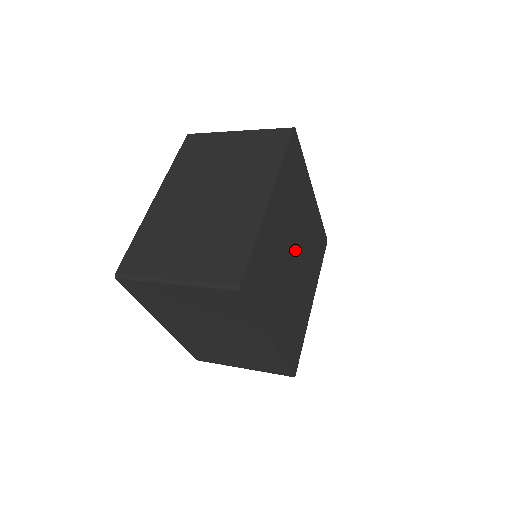
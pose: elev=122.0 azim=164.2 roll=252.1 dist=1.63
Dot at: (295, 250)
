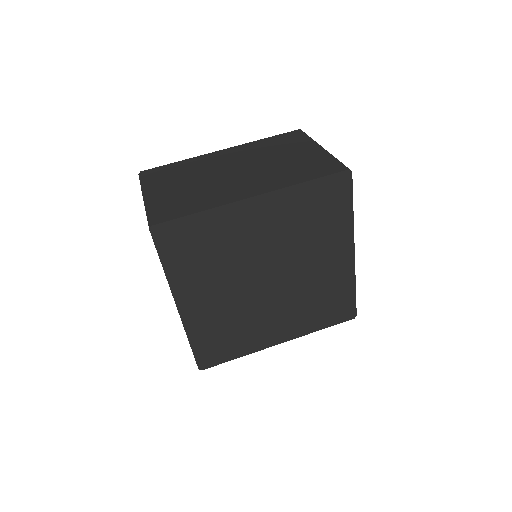
Dot at: (275, 273)
